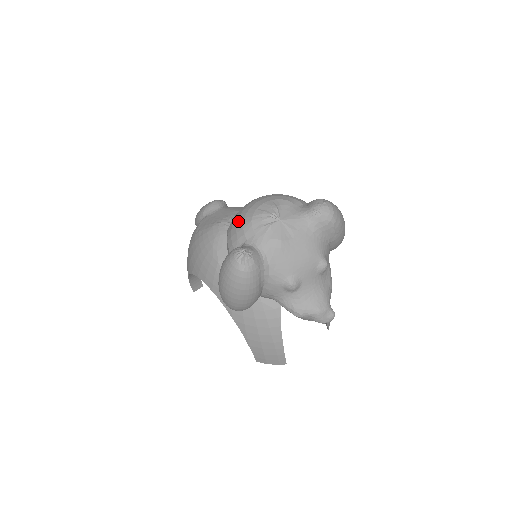
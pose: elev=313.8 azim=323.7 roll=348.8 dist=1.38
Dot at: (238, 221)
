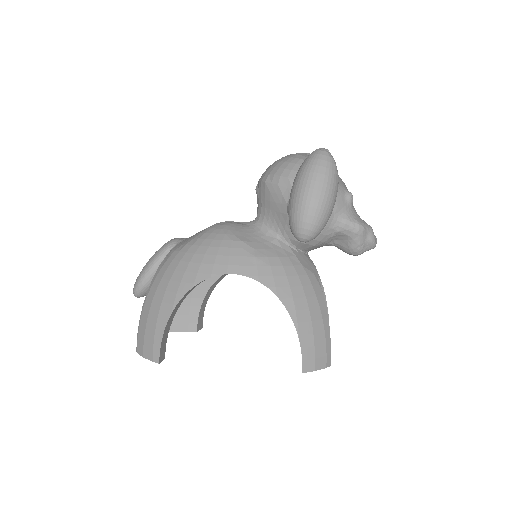
Dot at: (282, 160)
